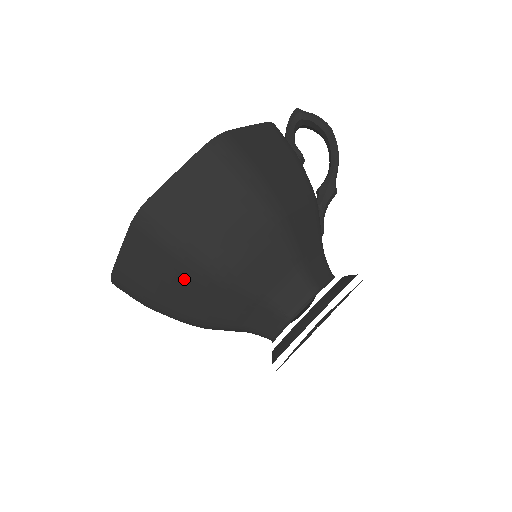
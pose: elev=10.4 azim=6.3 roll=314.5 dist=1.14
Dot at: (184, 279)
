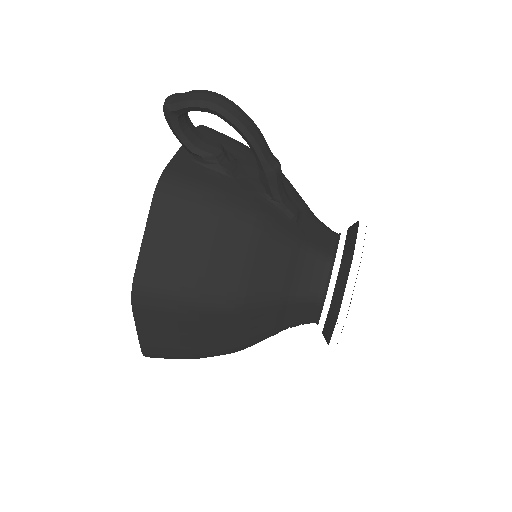
Dot at: occluded
